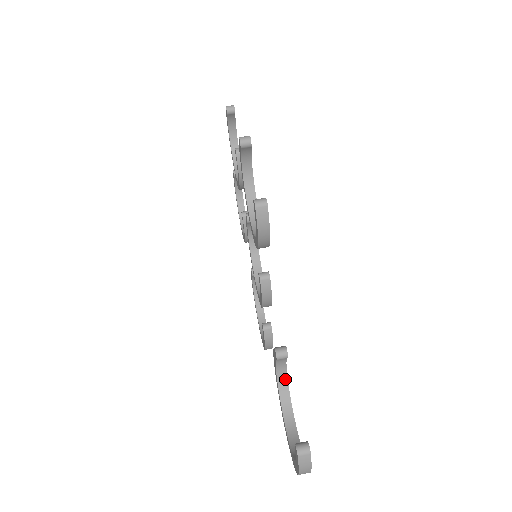
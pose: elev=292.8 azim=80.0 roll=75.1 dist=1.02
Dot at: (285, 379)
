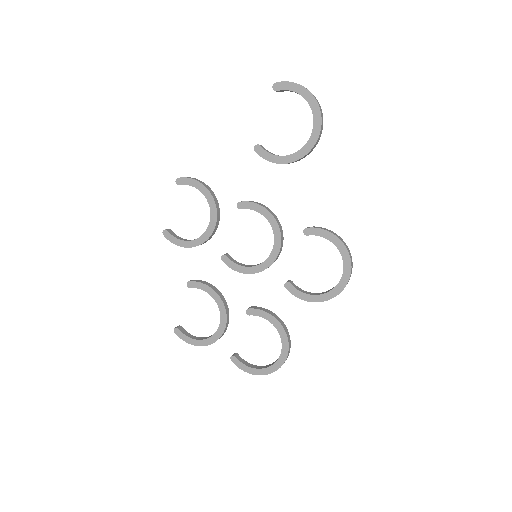
Dot at: (291, 155)
